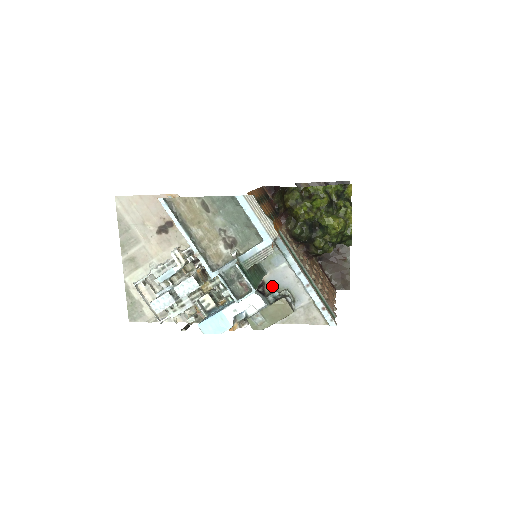
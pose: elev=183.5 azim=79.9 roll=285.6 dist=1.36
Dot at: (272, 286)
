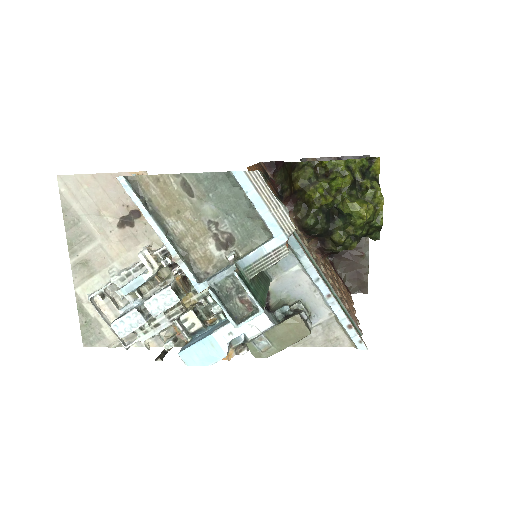
Dot at: (279, 297)
